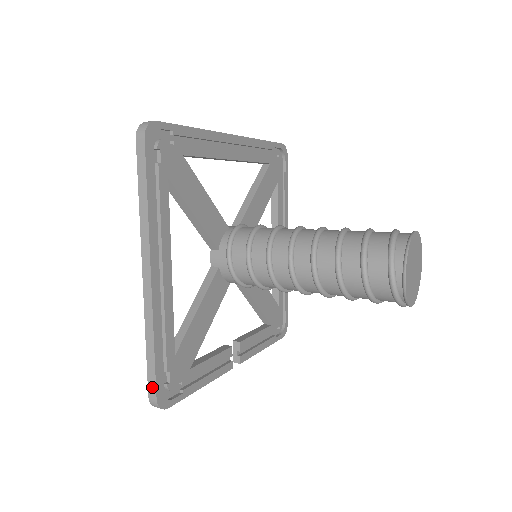
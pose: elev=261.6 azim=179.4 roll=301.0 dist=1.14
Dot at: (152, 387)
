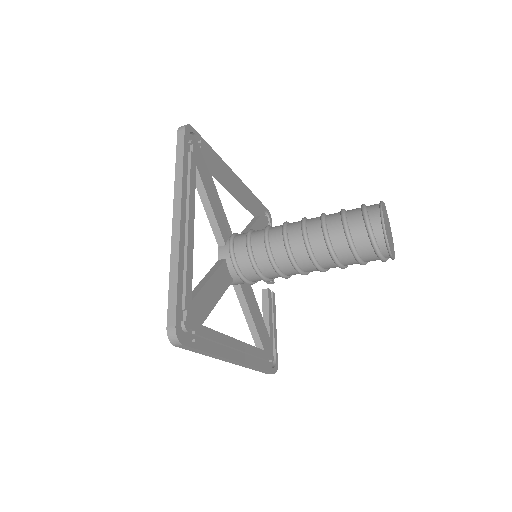
Dot at: (268, 373)
